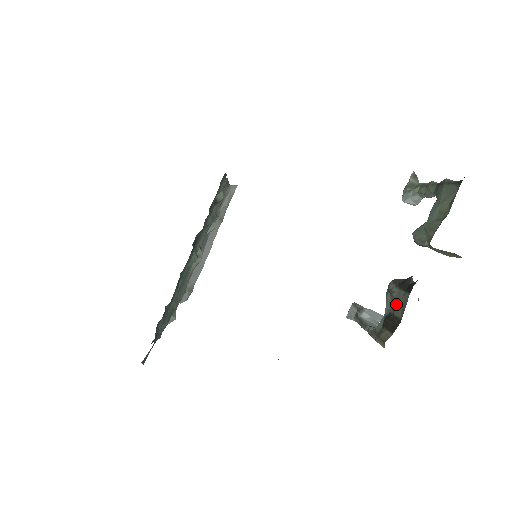
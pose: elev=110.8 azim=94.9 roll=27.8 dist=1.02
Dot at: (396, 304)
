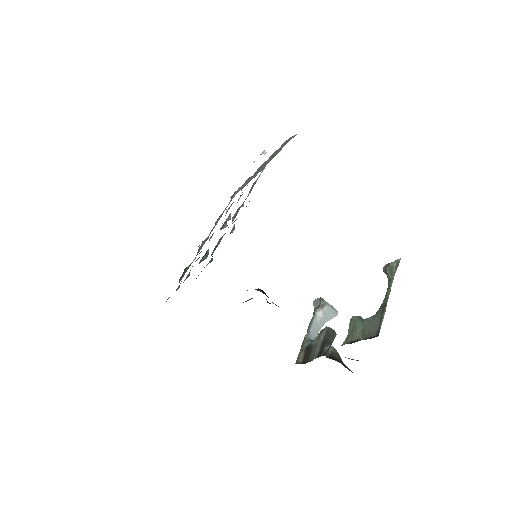
Dot at: (314, 349)
